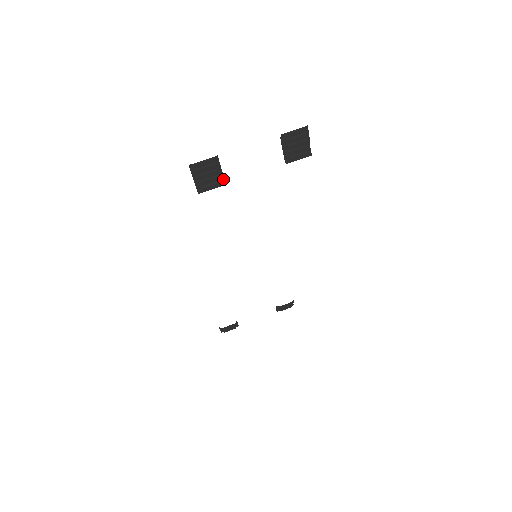
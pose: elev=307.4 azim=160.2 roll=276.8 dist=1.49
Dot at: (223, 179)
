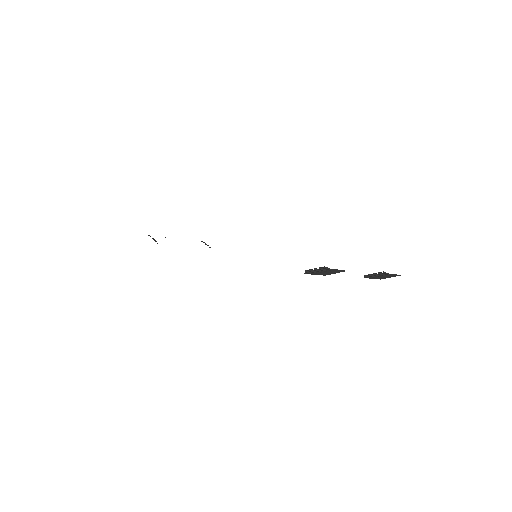
Dot at: occluded
